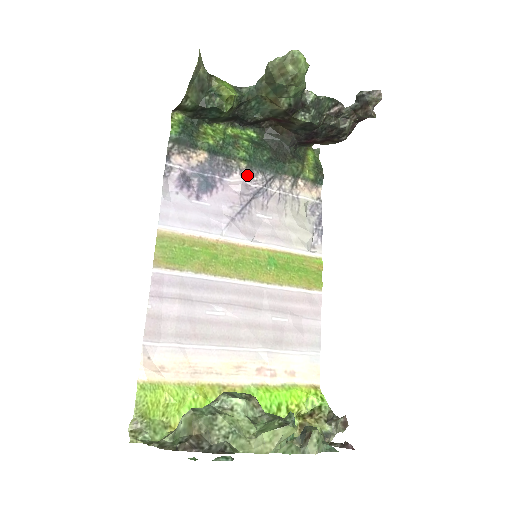
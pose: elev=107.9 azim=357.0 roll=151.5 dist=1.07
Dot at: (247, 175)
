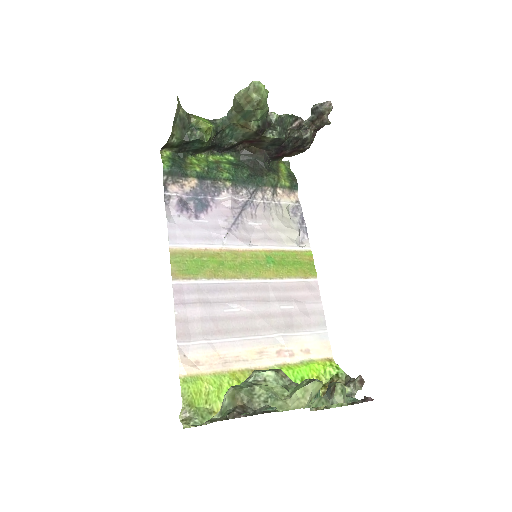
Dot at: (233, 192)
